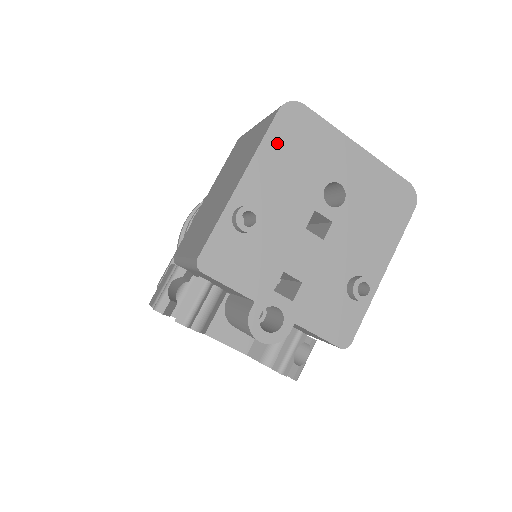
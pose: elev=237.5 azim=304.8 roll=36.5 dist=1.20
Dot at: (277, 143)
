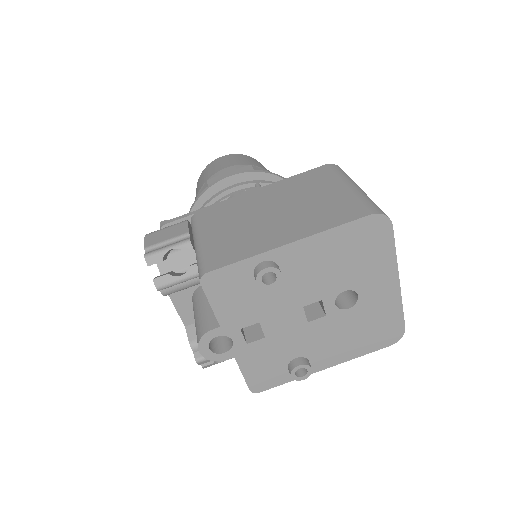
Dot at: (344, 237)
